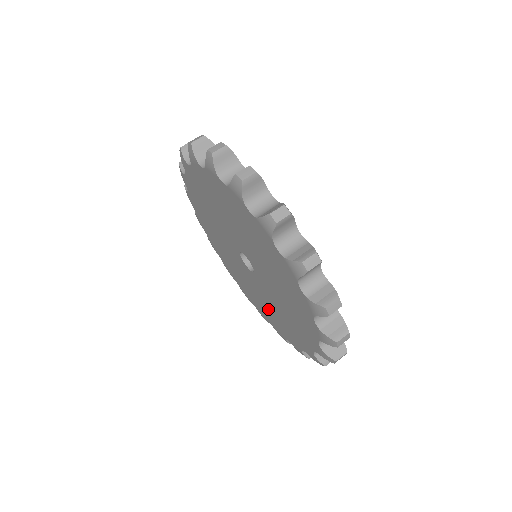
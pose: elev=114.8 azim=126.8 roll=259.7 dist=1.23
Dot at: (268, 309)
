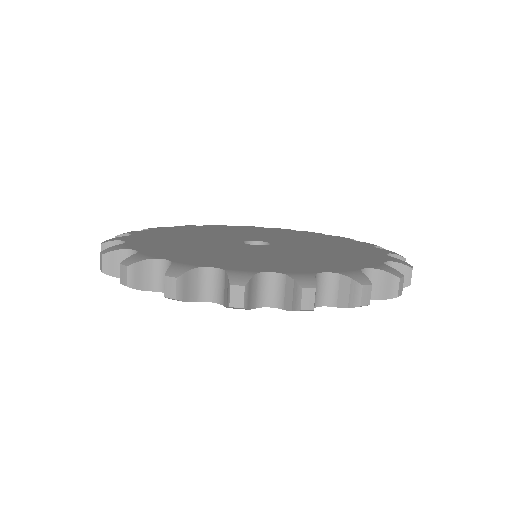
Dot at: occluded
